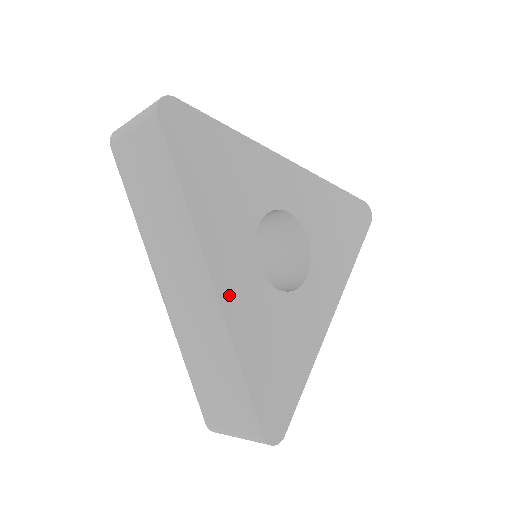
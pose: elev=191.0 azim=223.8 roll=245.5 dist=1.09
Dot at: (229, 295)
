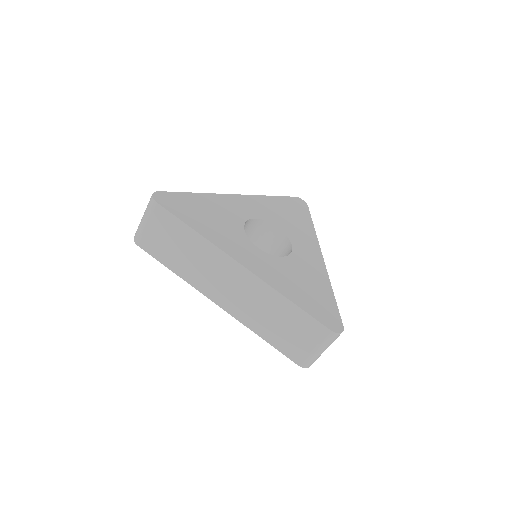
Dot at: (255, 268)
